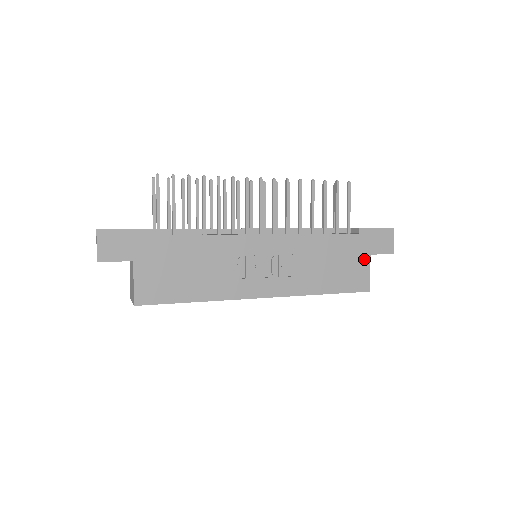
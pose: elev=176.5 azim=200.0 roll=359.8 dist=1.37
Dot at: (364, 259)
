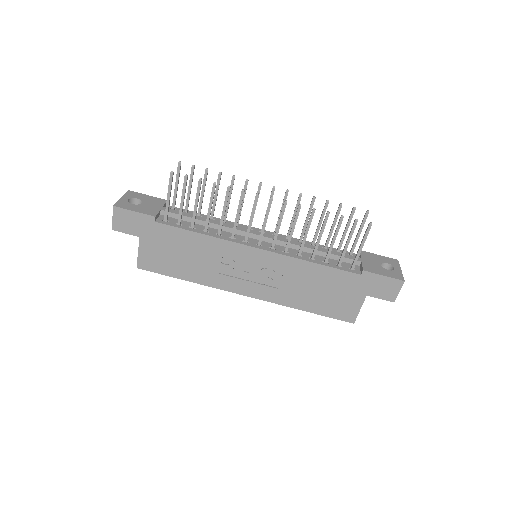
Dot at: (358, 297)
